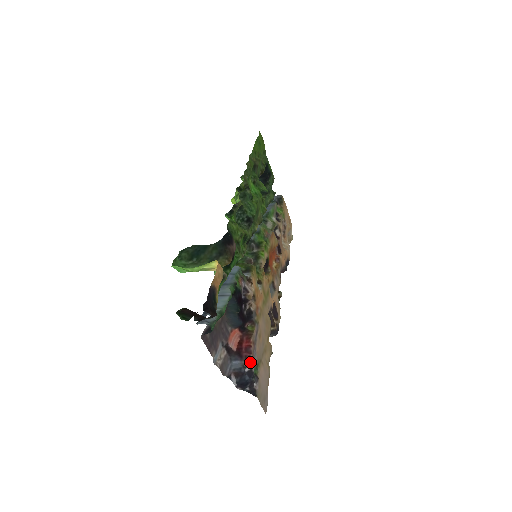
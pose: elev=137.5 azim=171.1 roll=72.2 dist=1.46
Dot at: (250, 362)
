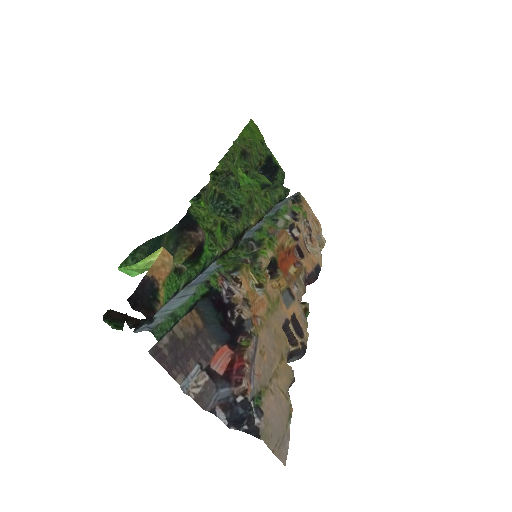
Dot at: (243, 388)
